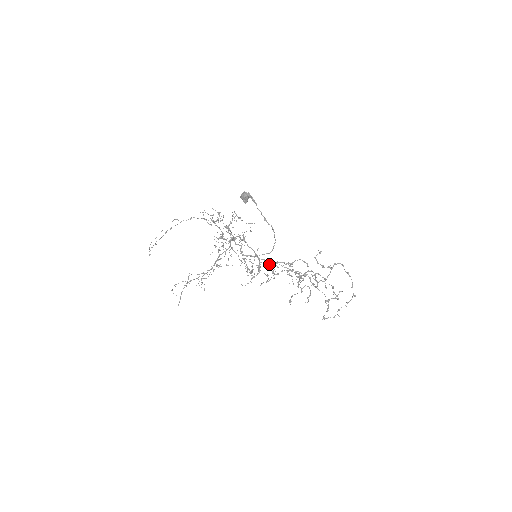
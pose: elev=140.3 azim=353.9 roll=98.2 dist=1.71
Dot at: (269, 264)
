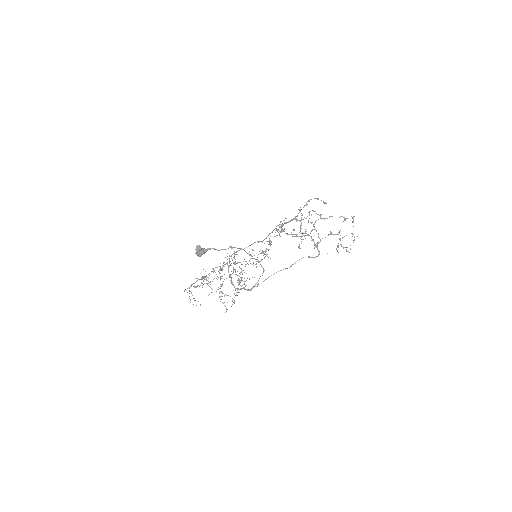
Dot at: occluded
